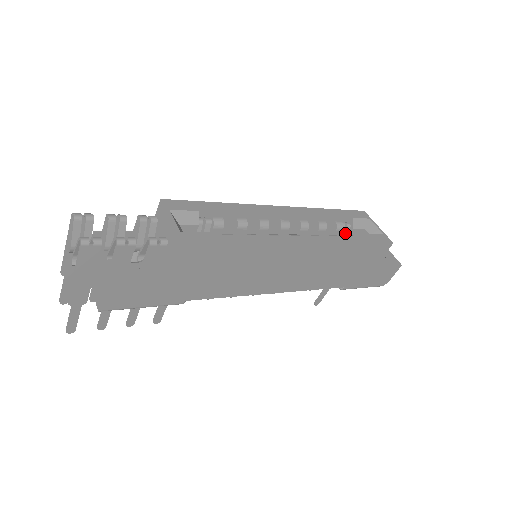
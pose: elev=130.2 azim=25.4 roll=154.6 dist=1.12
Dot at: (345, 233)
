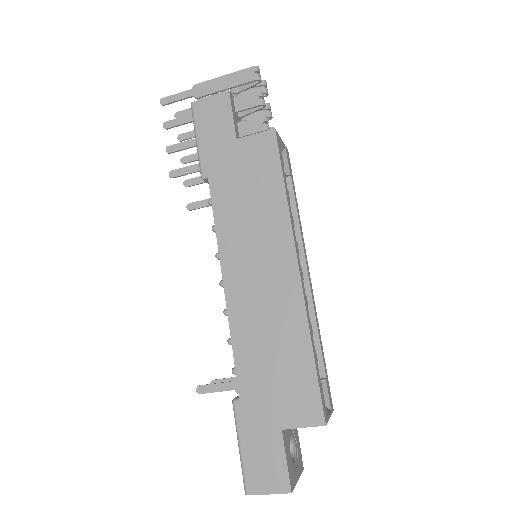
Dot at: occluded
